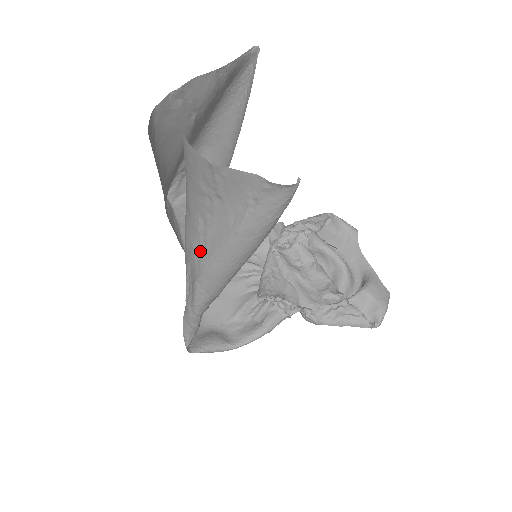
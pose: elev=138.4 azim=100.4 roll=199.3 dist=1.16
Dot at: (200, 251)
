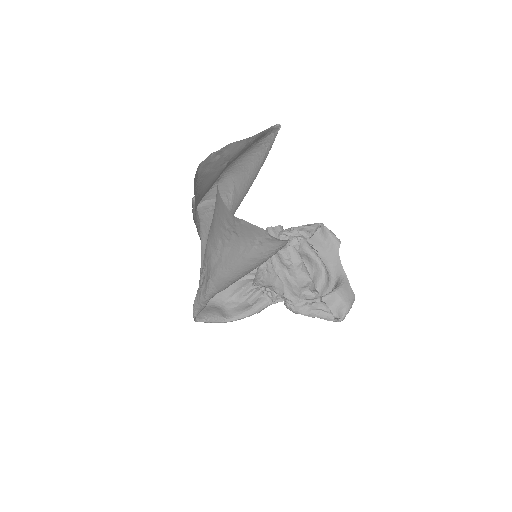
Dot at: (216, 260)
